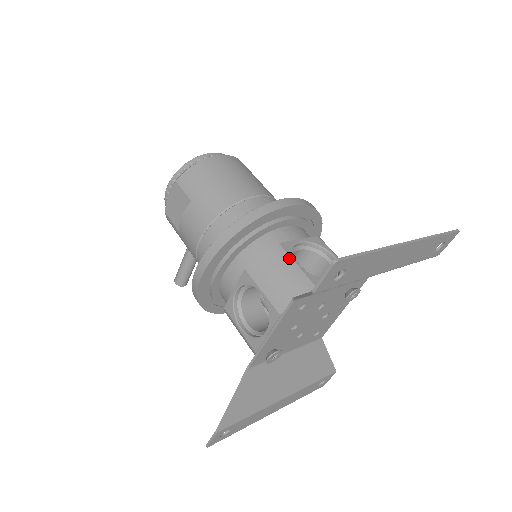
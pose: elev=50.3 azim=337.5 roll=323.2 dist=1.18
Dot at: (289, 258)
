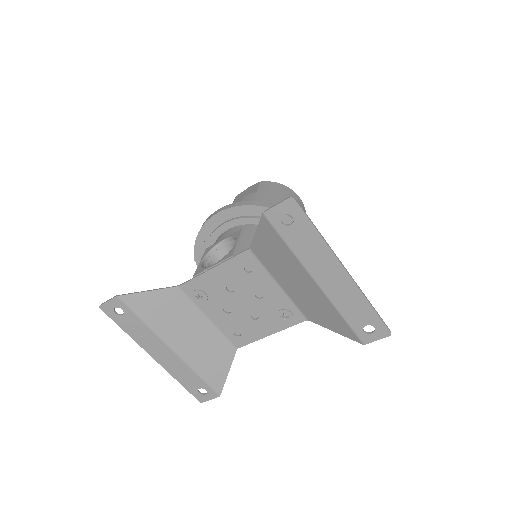
Dot at: occluded
